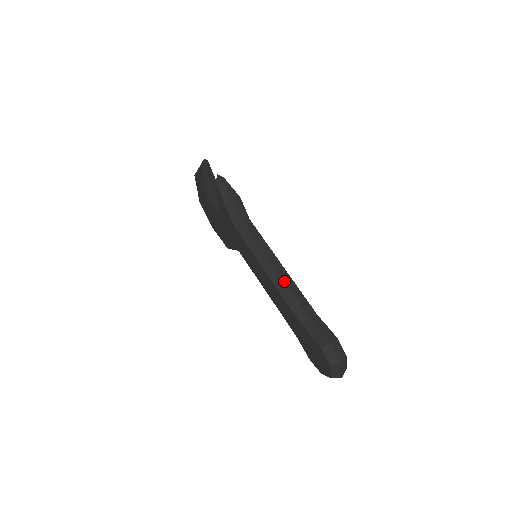
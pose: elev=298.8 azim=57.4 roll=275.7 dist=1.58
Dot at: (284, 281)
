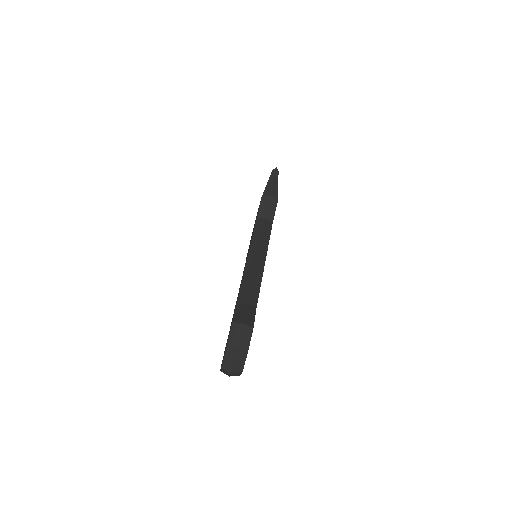
Dot at: (255, 267)
